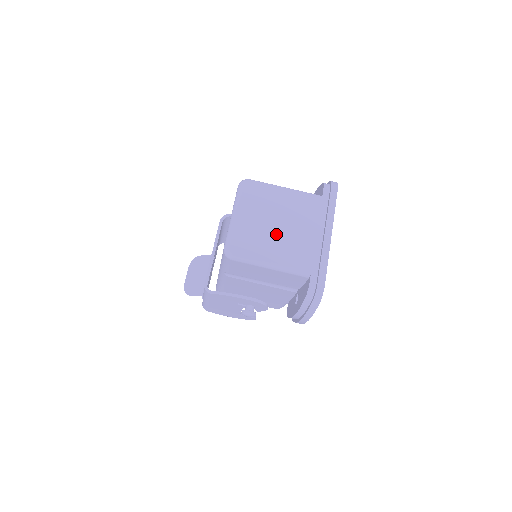
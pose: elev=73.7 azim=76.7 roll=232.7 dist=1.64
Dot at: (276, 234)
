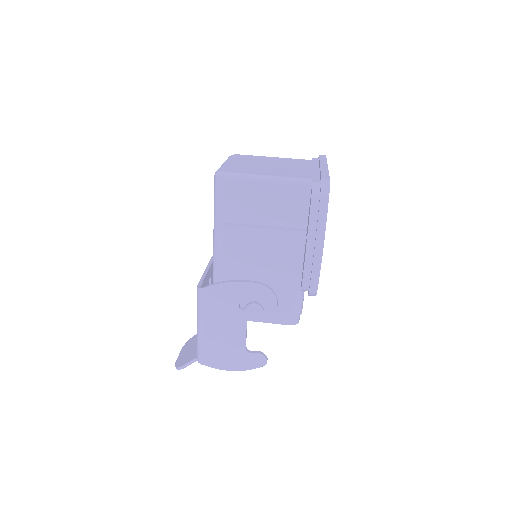
Dot at: (269, 168)
